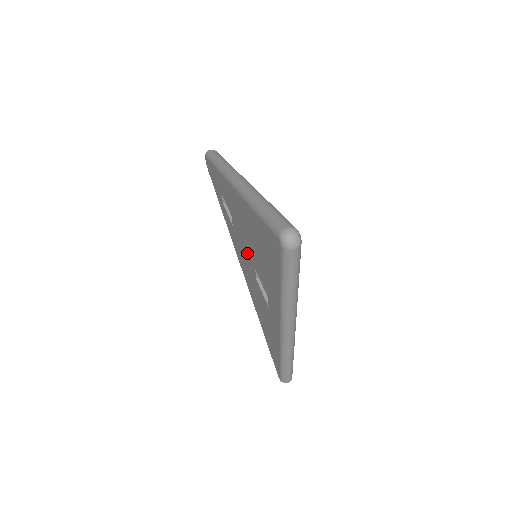
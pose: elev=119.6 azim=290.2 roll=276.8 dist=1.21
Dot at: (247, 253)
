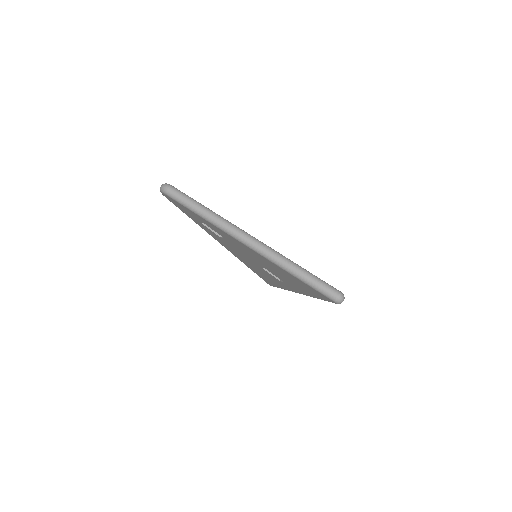
Dot at: (251, 259)
